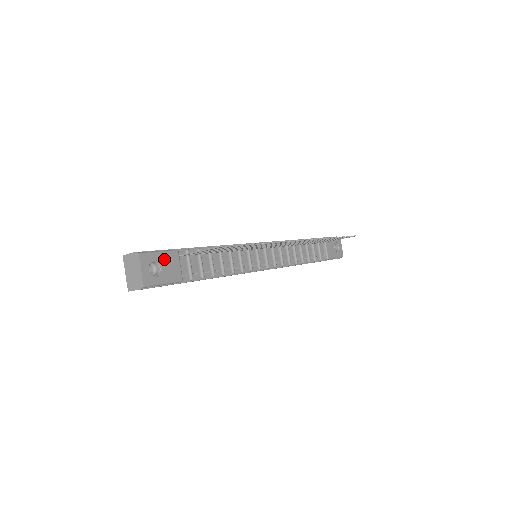
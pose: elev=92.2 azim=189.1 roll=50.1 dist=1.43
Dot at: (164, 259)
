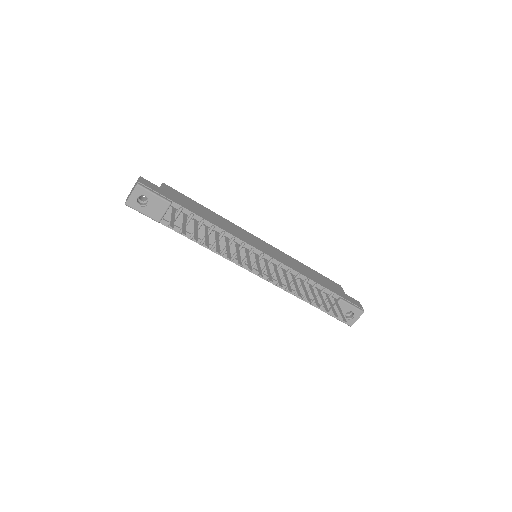
Dot at: (154, 200)
